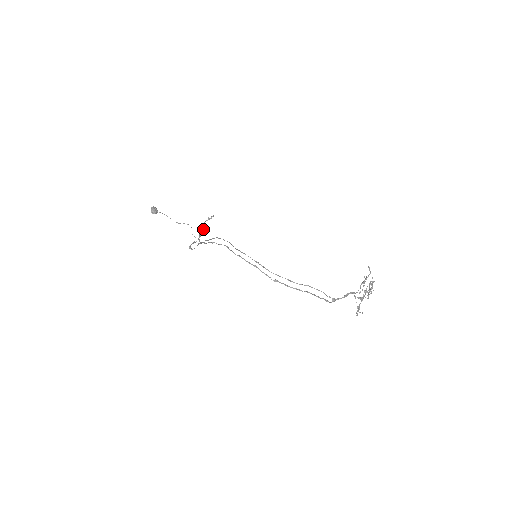
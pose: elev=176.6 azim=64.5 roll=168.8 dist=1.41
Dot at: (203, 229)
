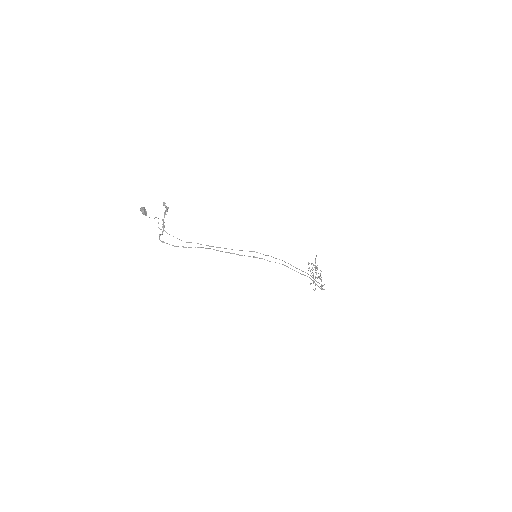
Dot at: occluded
